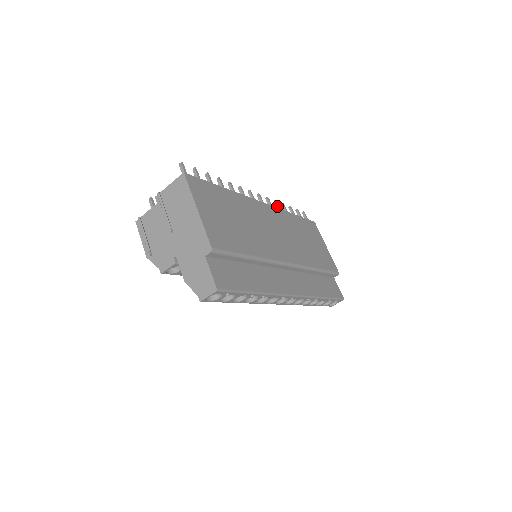
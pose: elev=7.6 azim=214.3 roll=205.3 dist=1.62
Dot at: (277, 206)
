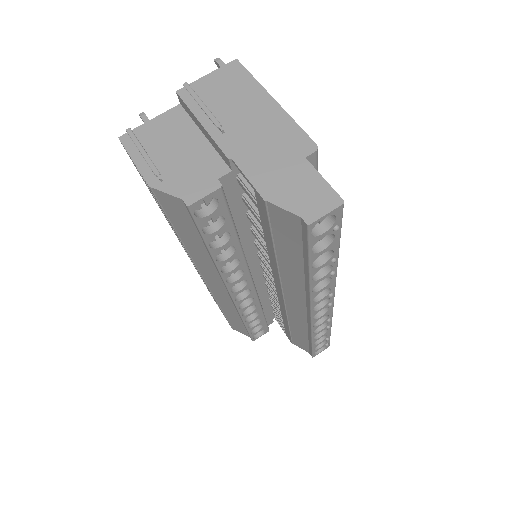
Dot at: occluded
